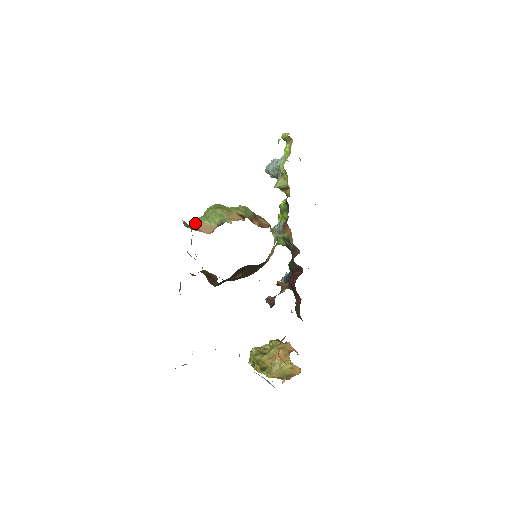
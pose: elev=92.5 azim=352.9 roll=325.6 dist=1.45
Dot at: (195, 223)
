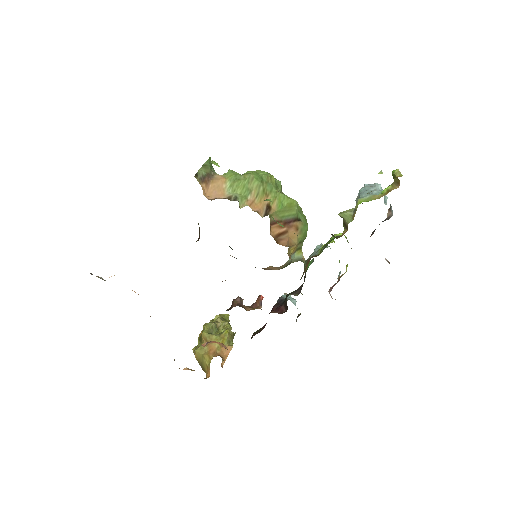
Dot at: occluded
